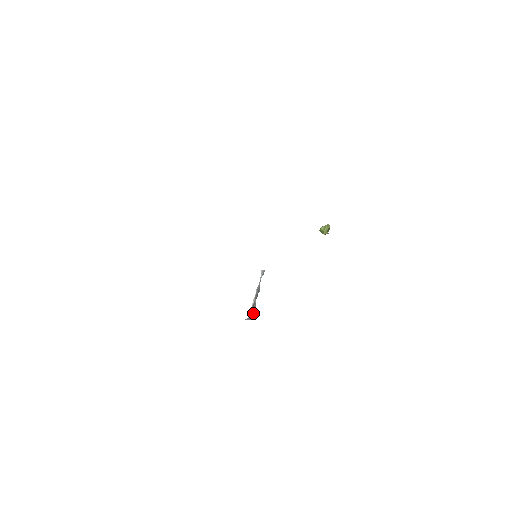
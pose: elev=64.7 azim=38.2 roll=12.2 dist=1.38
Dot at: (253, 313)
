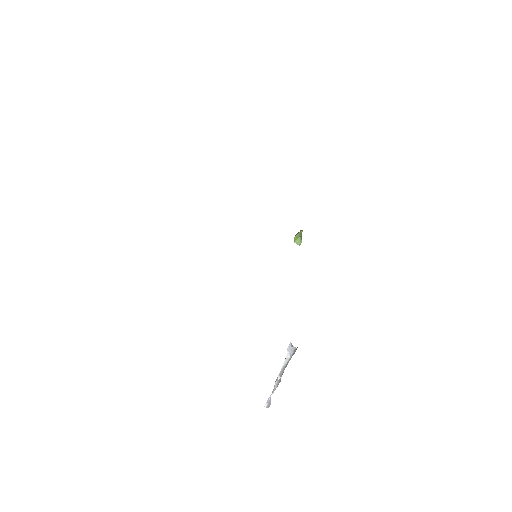
Dot at: occluded
